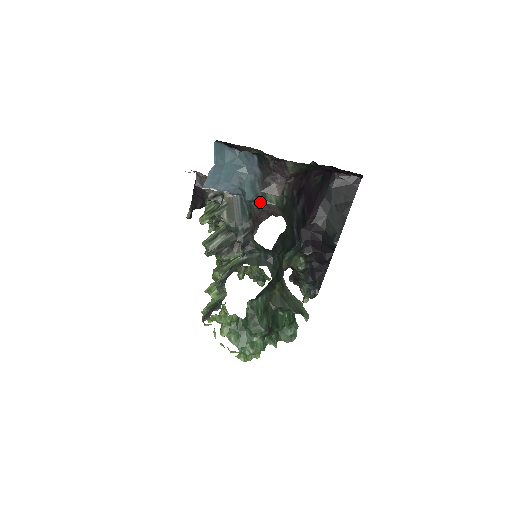
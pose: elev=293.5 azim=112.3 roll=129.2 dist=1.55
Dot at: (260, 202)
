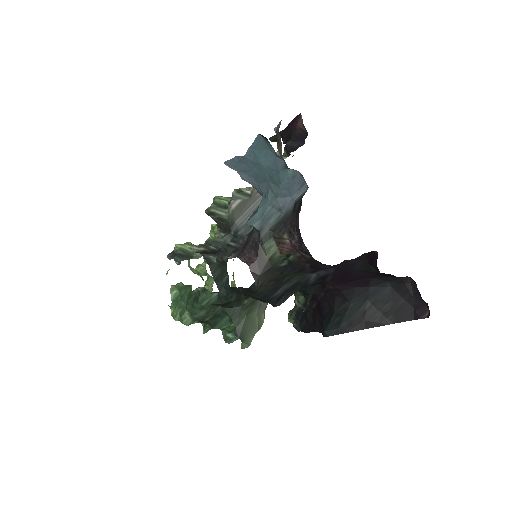
Dot at: (259, 238)
